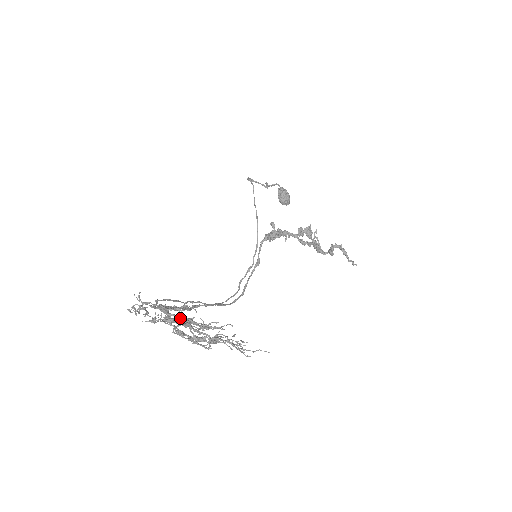
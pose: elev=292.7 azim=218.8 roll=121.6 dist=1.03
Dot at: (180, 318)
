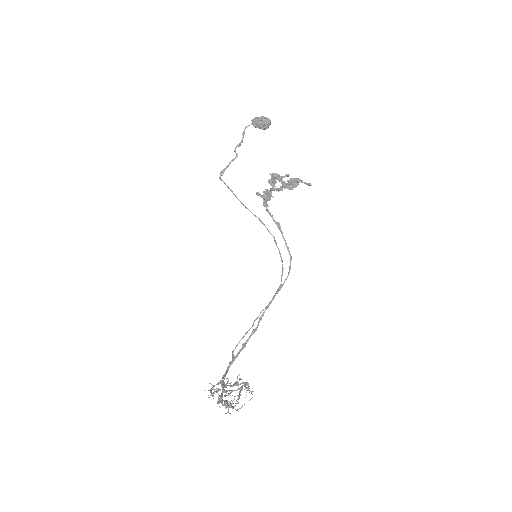
Dot at: (221, 394)
